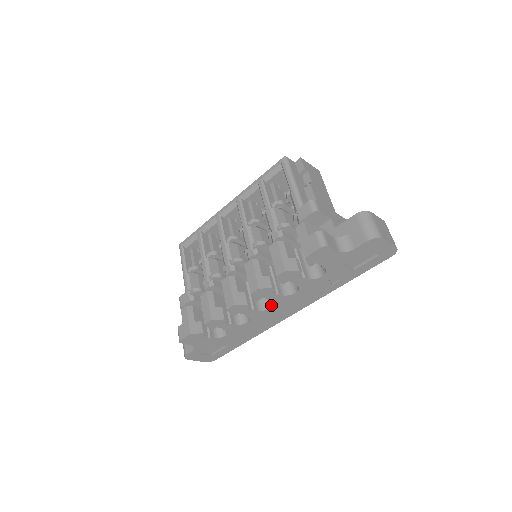
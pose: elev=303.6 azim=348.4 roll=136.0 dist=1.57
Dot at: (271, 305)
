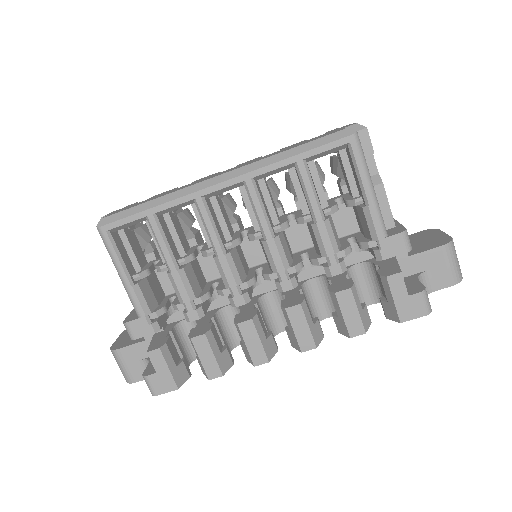
Dot at: occluded
